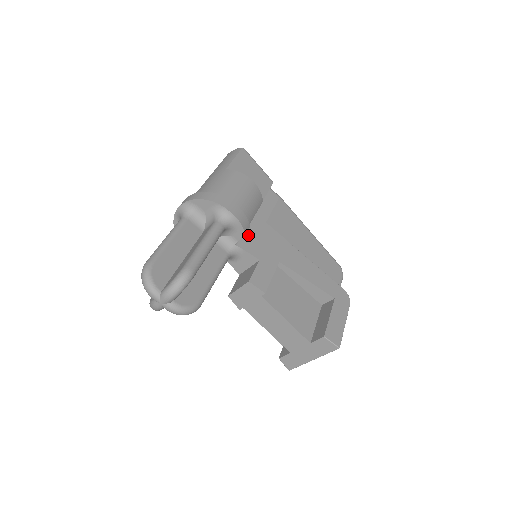
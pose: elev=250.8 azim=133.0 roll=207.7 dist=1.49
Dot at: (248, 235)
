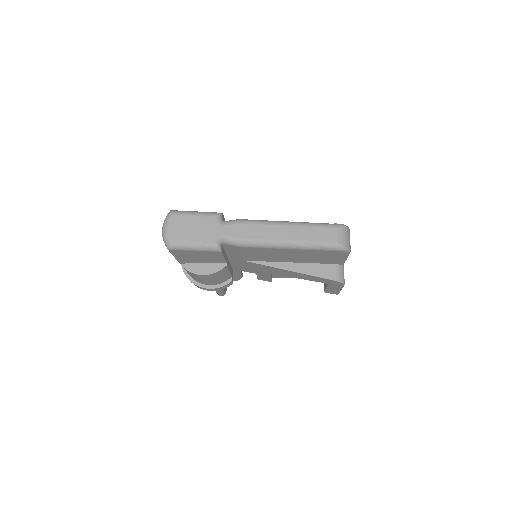
Dot at: (237, 266)
